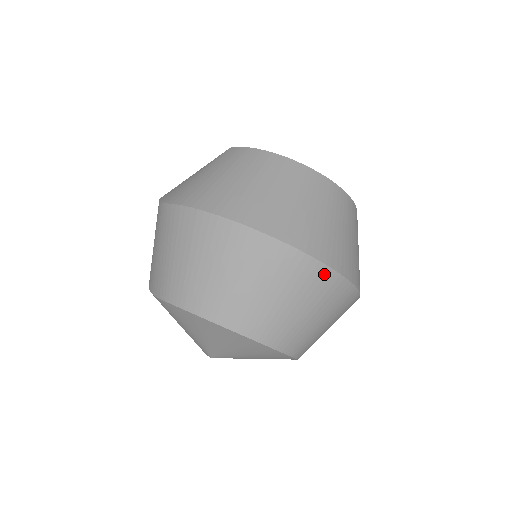
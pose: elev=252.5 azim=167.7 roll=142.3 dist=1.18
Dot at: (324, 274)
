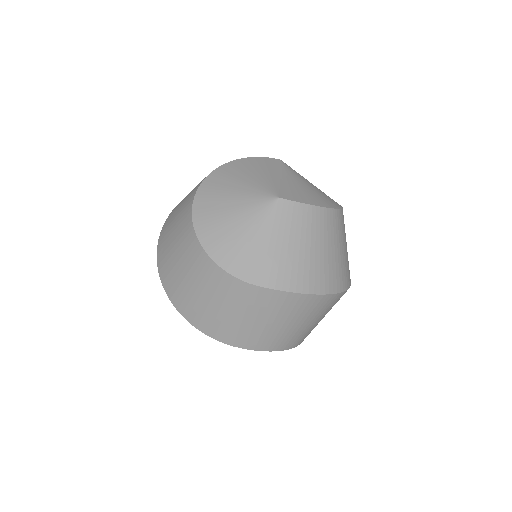
Dot at: occluded
